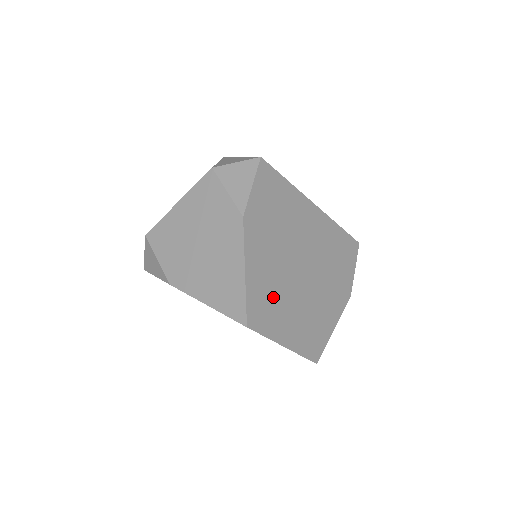
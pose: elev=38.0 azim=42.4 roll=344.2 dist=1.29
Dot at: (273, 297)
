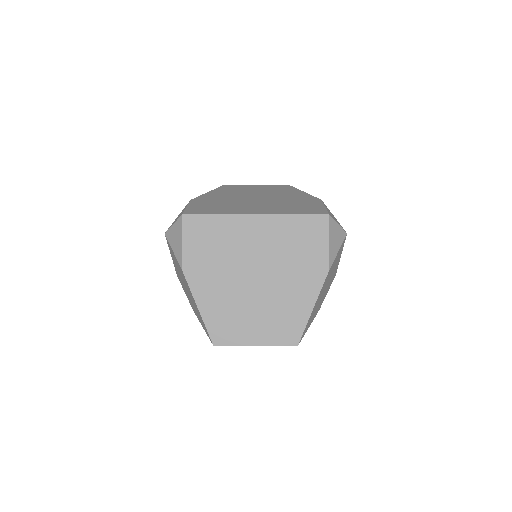
Dot at: (232, 315)
